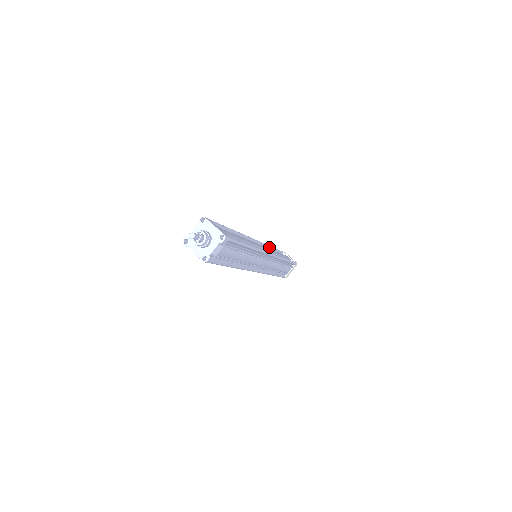
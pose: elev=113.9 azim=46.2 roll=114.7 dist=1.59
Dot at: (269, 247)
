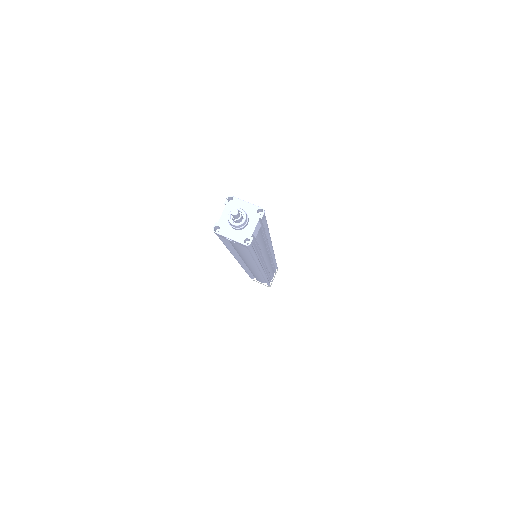
Dot at: occluded
